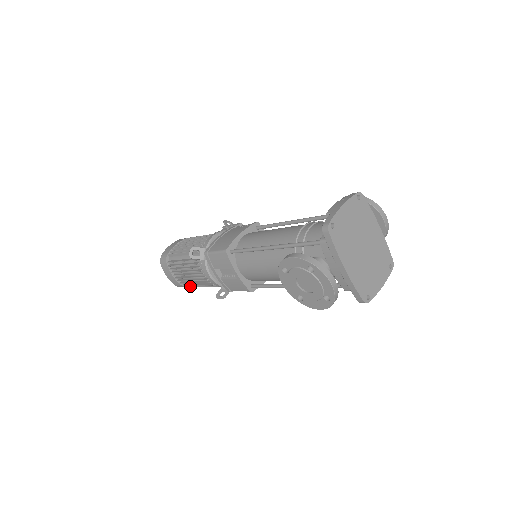
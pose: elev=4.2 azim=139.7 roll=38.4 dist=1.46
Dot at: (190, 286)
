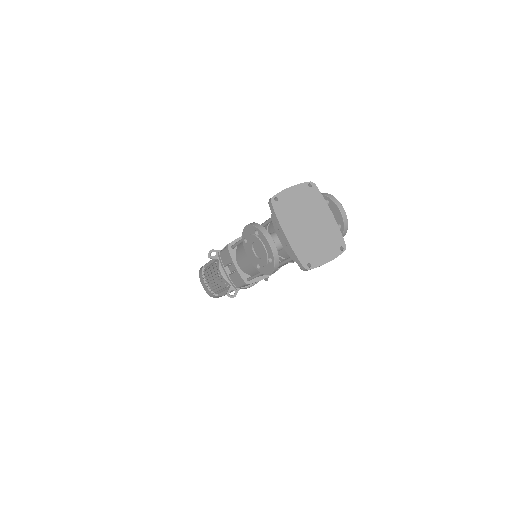
Dot at: (219, 295)
